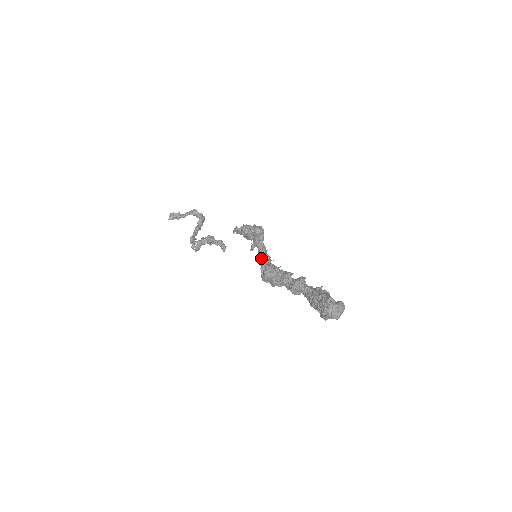
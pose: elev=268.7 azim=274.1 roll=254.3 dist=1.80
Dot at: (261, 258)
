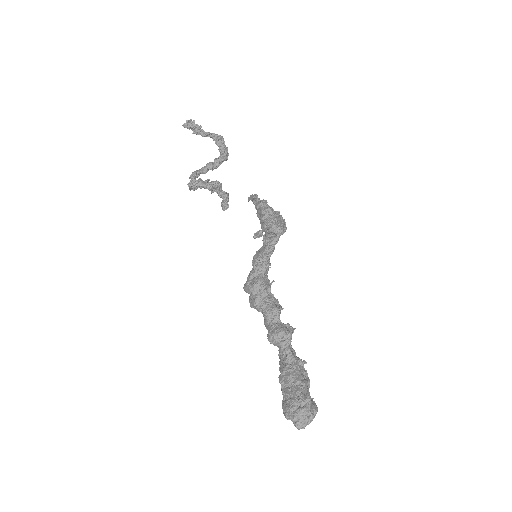
Dot at: (260, 263)
